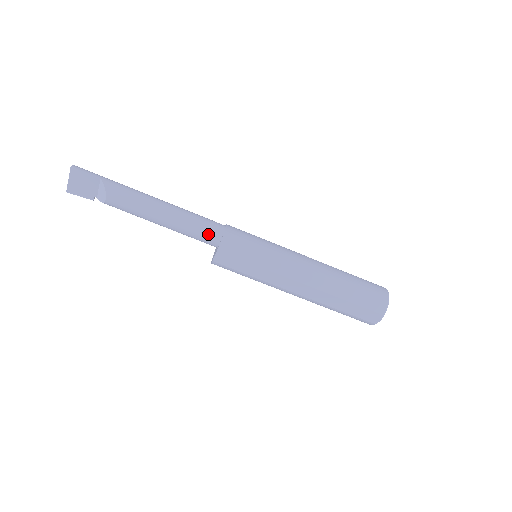
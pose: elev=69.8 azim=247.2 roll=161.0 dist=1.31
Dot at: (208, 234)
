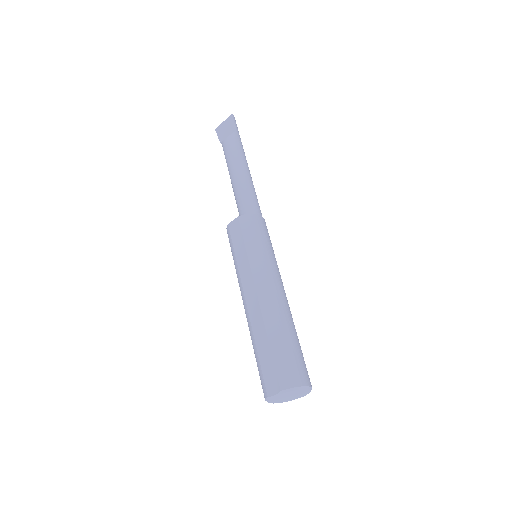
Dot at: (246, 205)
